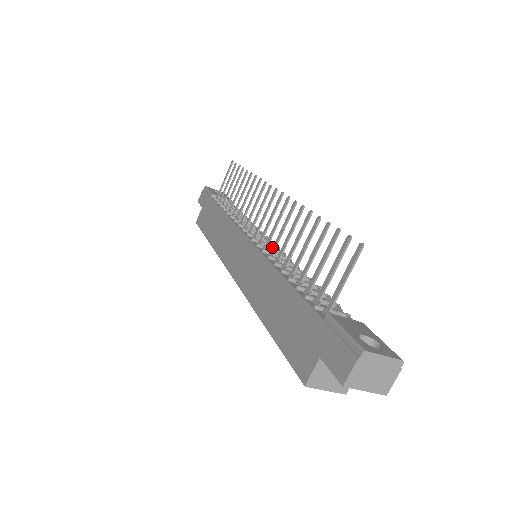
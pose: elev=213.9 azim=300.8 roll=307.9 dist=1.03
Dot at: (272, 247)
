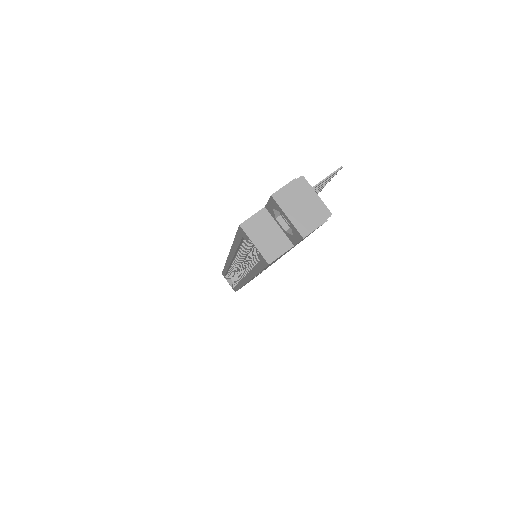
Dot at: occluded
